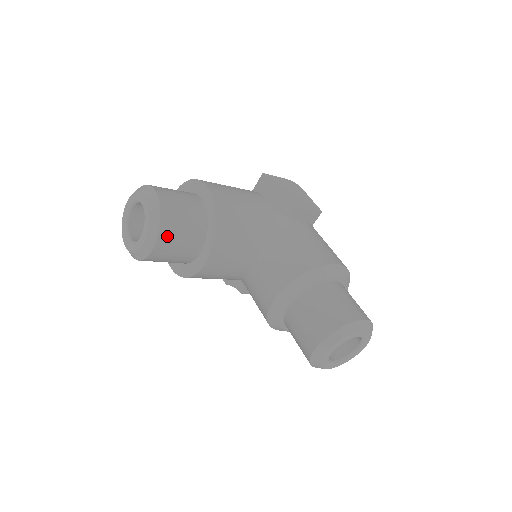
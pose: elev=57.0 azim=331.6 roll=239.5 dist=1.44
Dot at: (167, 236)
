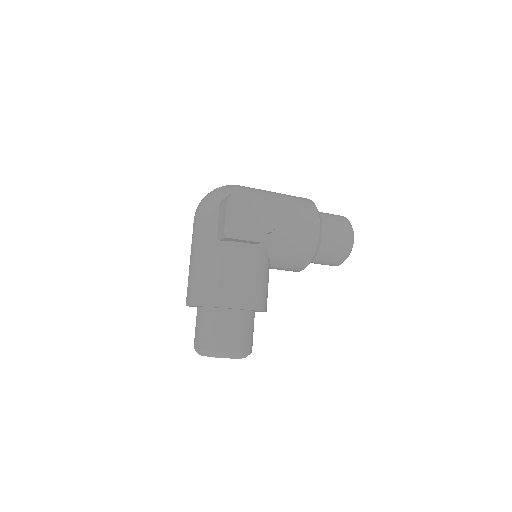
Dot at: (252, 345)
